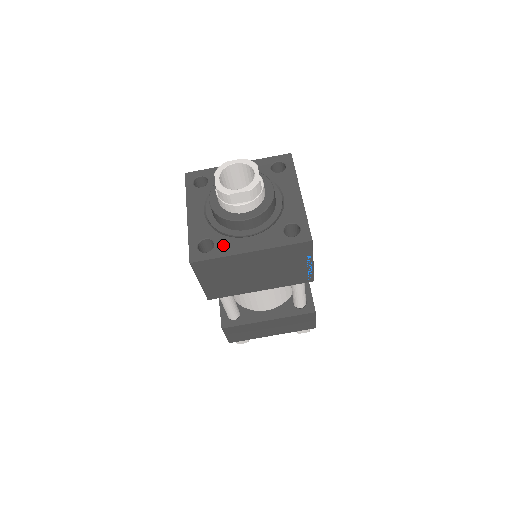
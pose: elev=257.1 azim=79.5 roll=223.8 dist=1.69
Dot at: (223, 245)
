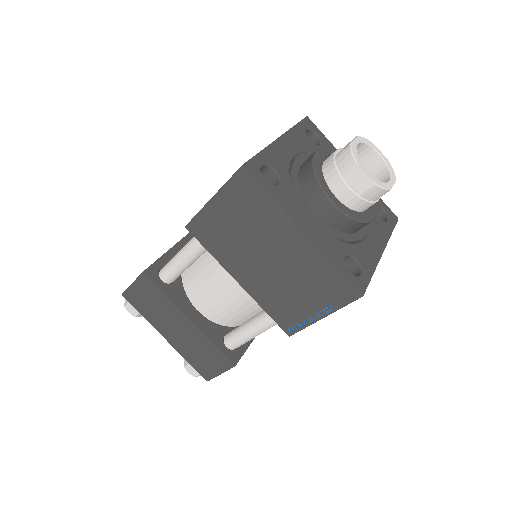
Dot at: (286, 195)
